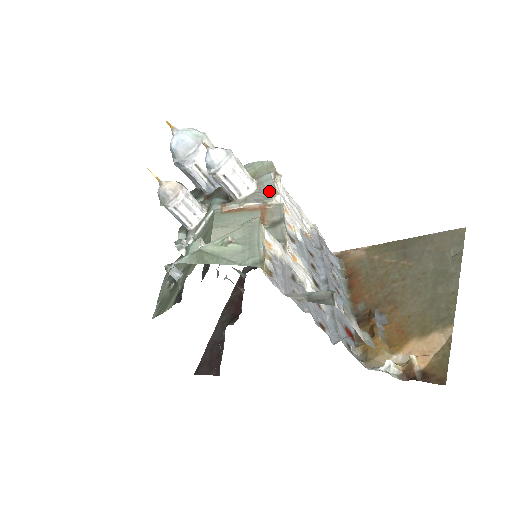
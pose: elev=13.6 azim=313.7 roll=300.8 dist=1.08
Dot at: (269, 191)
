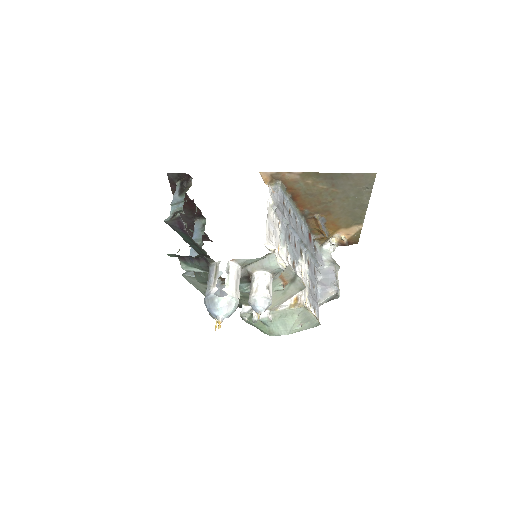
Dot at: (281, 271)
